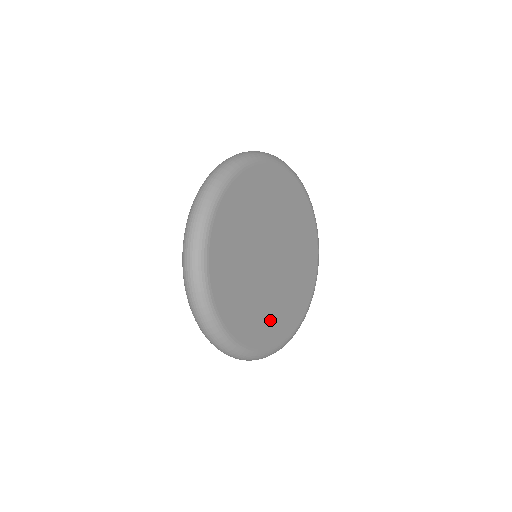
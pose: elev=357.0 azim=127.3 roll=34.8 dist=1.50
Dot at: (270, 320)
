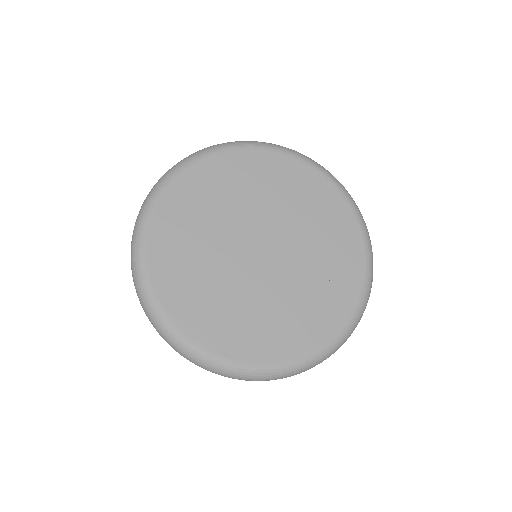
Dot at: (195, 290)
